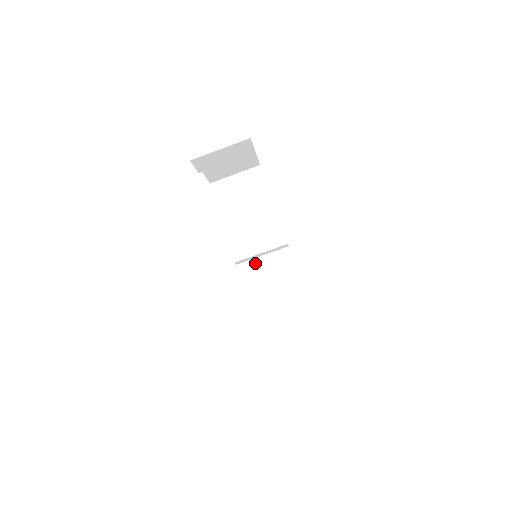
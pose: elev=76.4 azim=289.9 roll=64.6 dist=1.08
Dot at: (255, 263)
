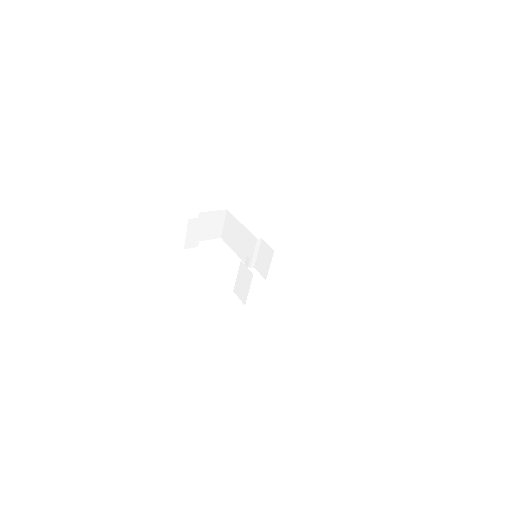
Dot at: (258, 260)
